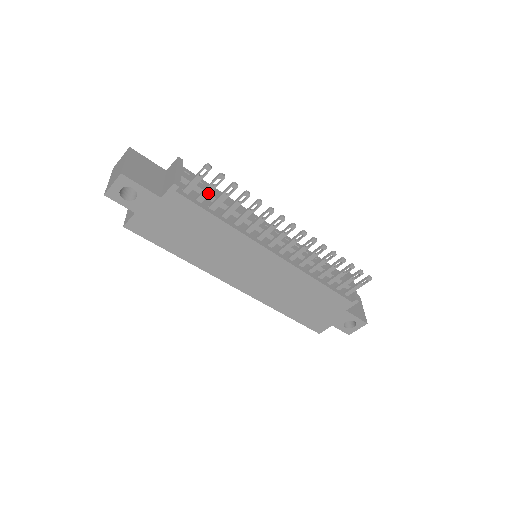
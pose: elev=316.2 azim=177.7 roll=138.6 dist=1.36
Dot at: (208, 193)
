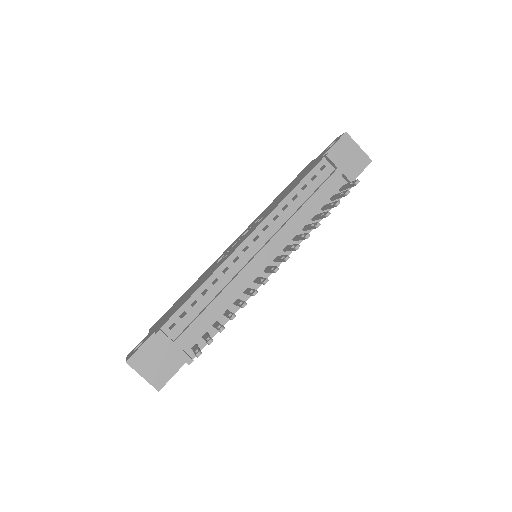
Dot at: occluded
